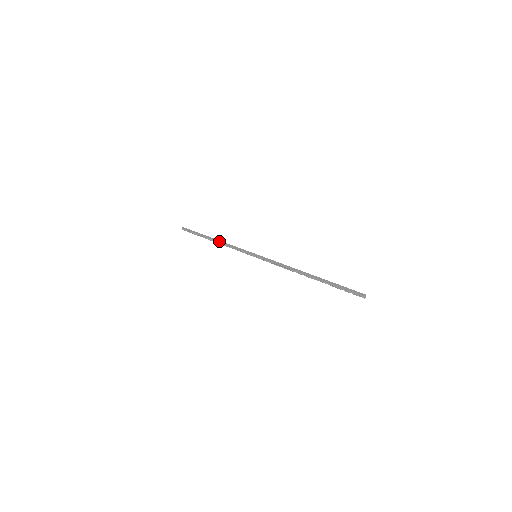
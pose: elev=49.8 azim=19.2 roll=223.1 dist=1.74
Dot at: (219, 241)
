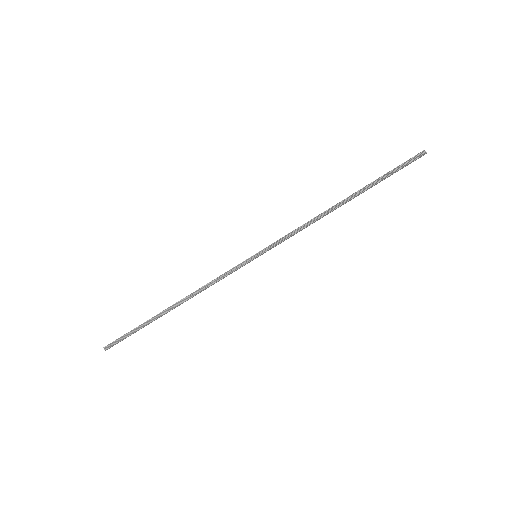
Dot at: occluded
